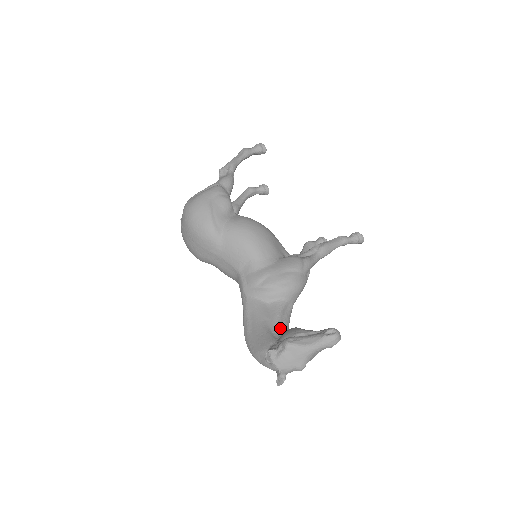
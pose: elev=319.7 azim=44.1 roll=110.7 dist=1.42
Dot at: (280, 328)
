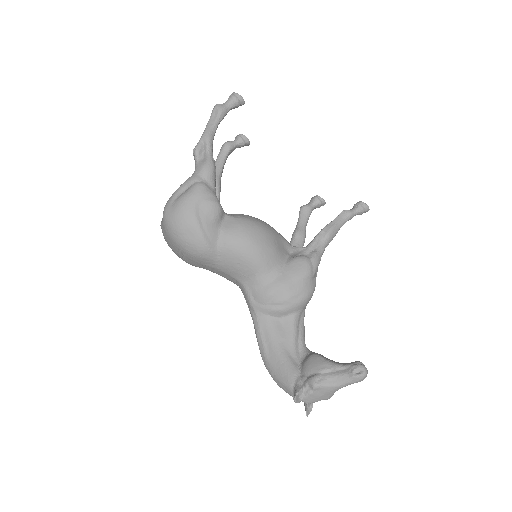
Dot at: (298, 348)
